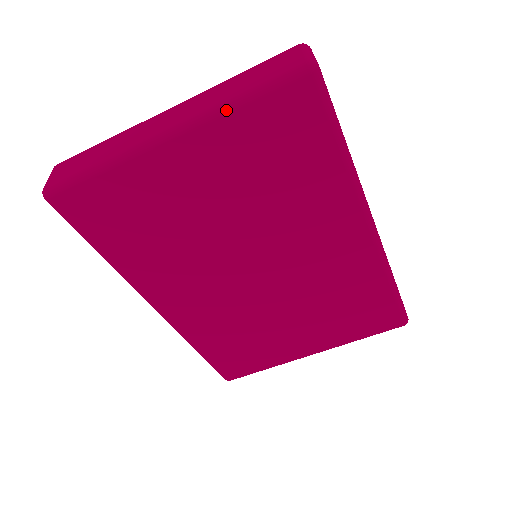
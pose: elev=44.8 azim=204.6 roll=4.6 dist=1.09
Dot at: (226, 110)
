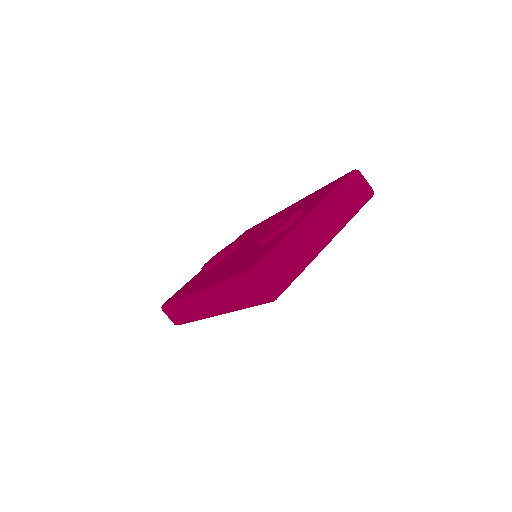
Dot at: occluded
